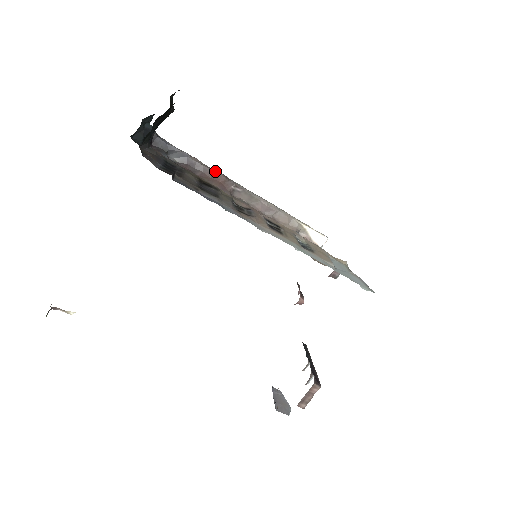
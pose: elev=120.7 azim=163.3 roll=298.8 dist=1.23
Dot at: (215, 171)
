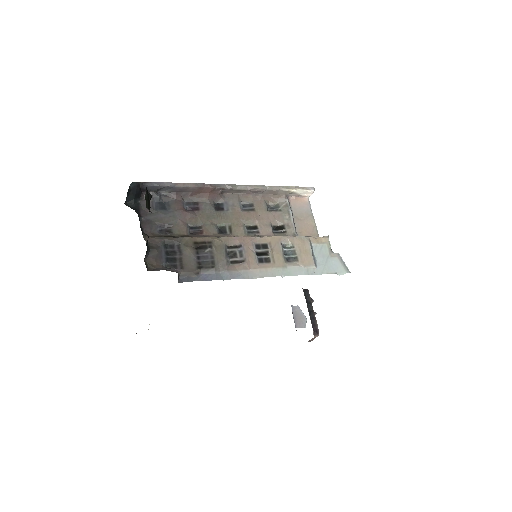
Dot at: (201, 186)
